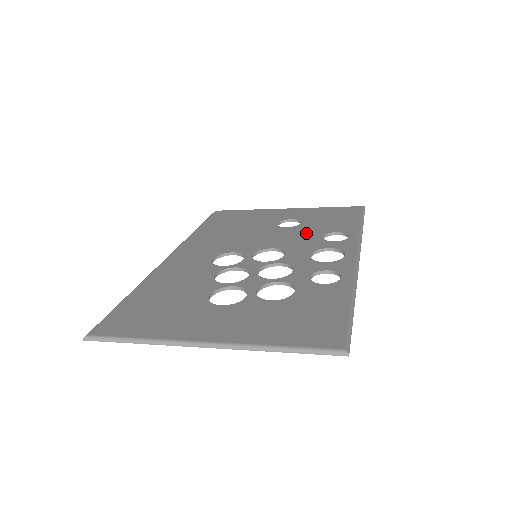
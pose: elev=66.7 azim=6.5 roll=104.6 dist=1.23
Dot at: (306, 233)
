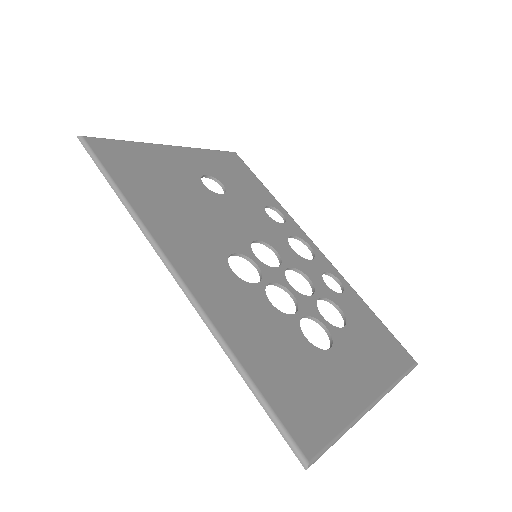
Dot at: (250, 208)
